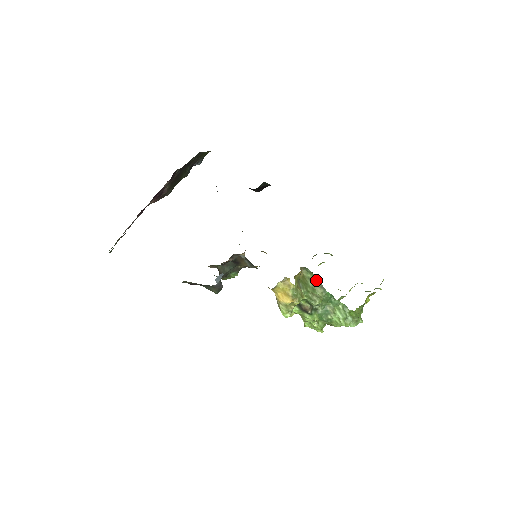
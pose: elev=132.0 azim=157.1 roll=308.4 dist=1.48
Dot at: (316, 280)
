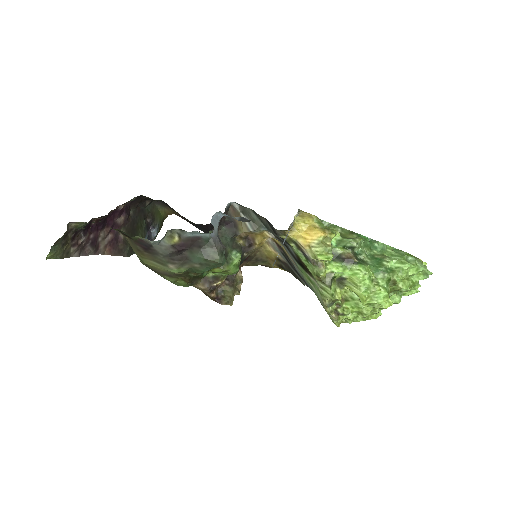
Dot at: (340, 229)
